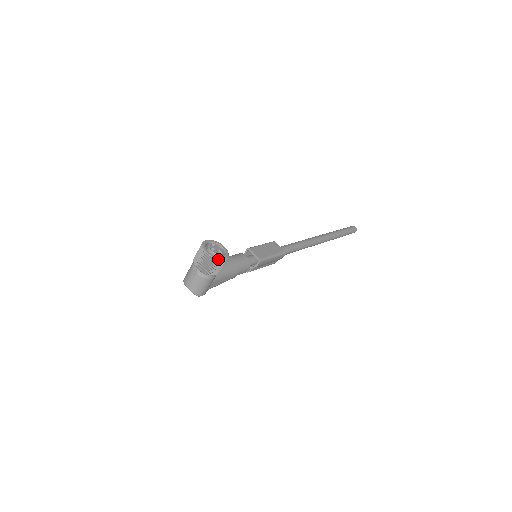
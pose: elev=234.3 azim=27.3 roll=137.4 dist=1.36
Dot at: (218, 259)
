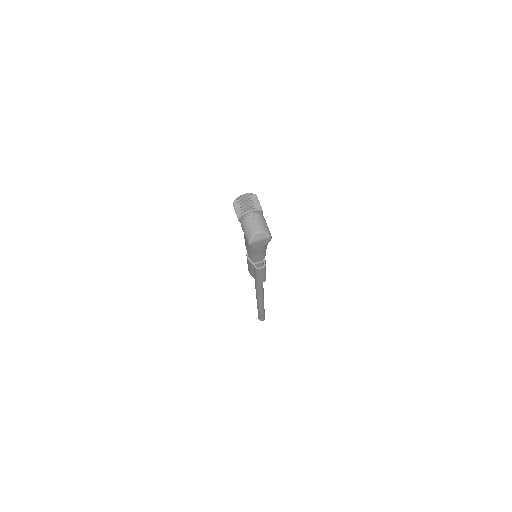
Dot at: (255, 194)
